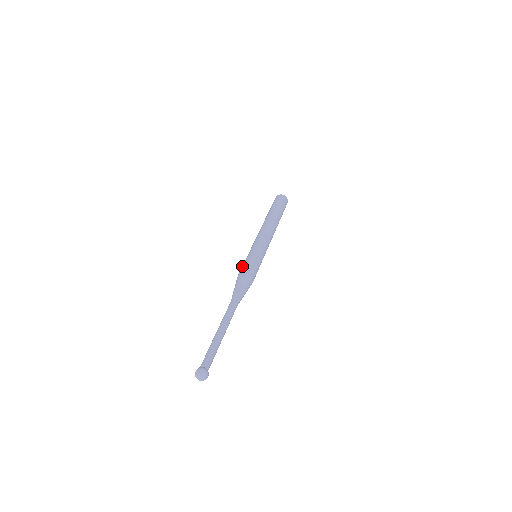
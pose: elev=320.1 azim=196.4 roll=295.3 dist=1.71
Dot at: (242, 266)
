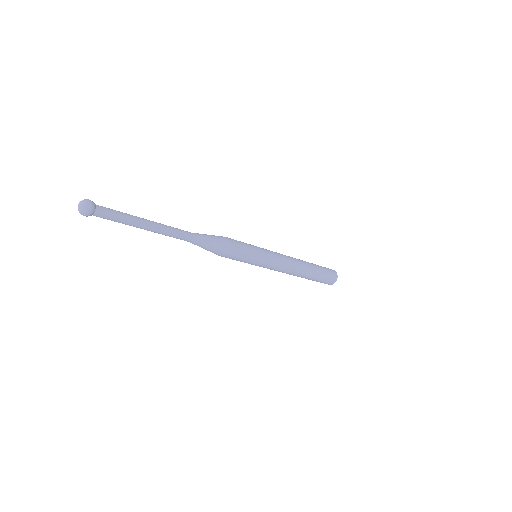
Dot at: occluded
